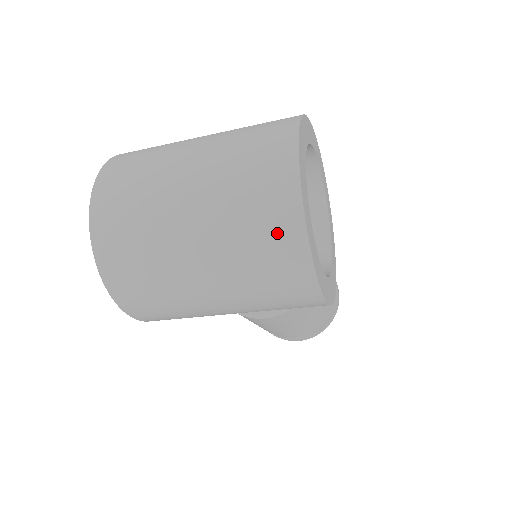
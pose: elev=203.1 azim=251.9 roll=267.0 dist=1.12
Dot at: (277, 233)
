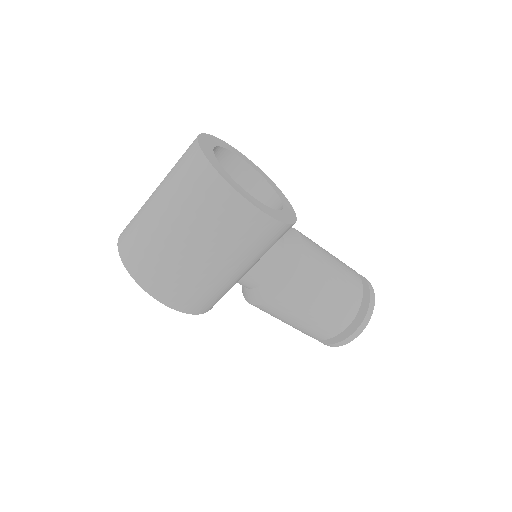
Dot at: (198, 177)
